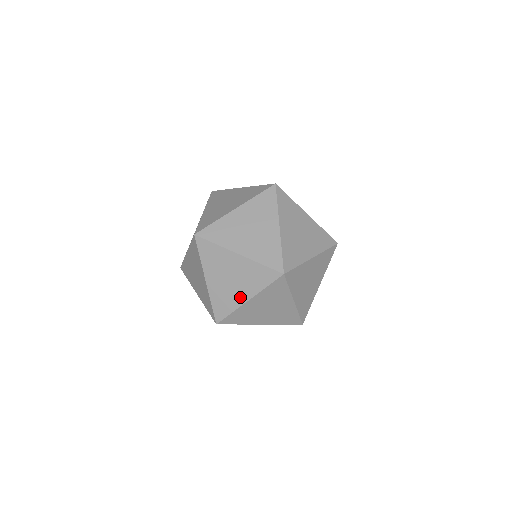
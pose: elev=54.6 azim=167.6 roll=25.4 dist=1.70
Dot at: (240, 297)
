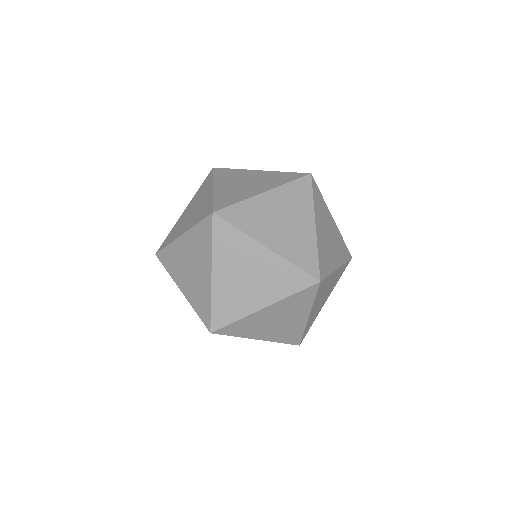
Dot at: (299, 321)
